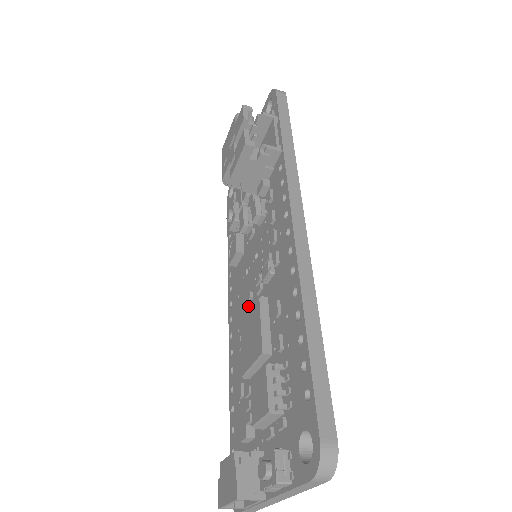
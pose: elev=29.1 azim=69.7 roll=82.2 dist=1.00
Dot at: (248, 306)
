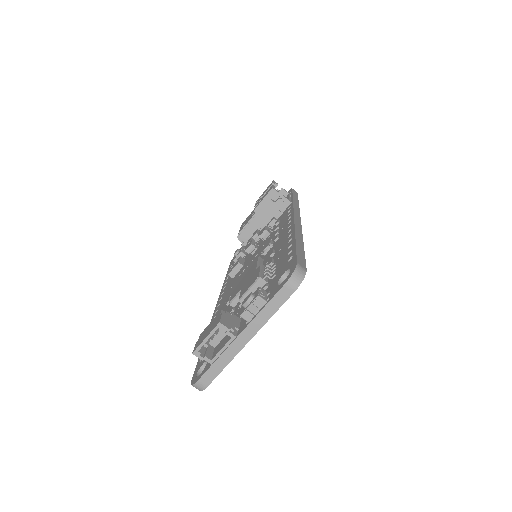
Dot at: occluded
